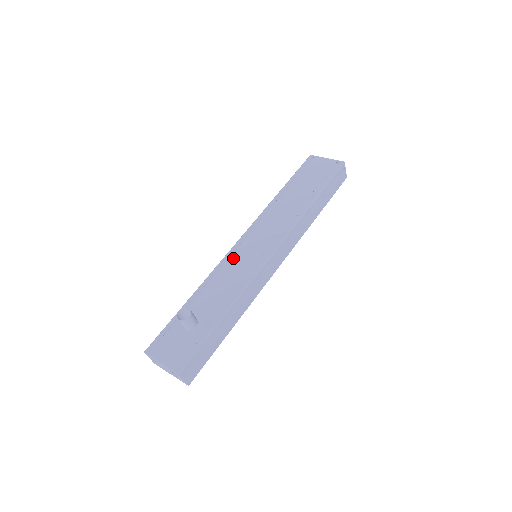
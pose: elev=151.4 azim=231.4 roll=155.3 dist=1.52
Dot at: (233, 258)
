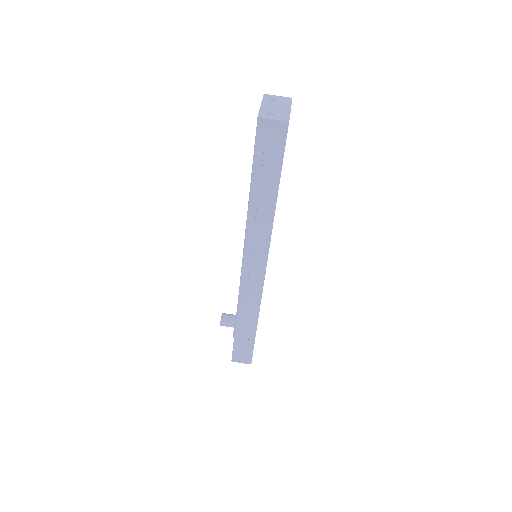
Dot at: occluded
